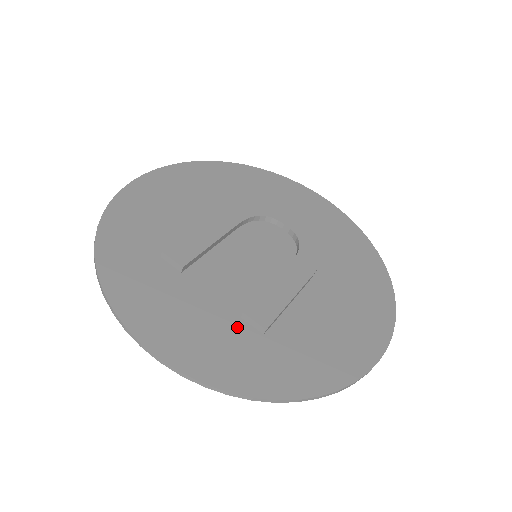
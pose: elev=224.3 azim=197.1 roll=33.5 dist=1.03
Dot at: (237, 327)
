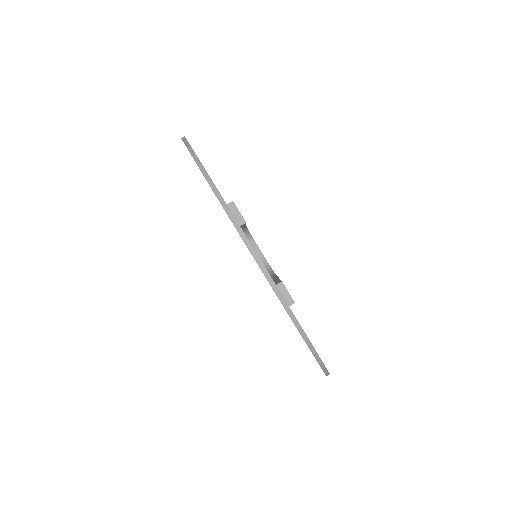
Dot at: occluded
